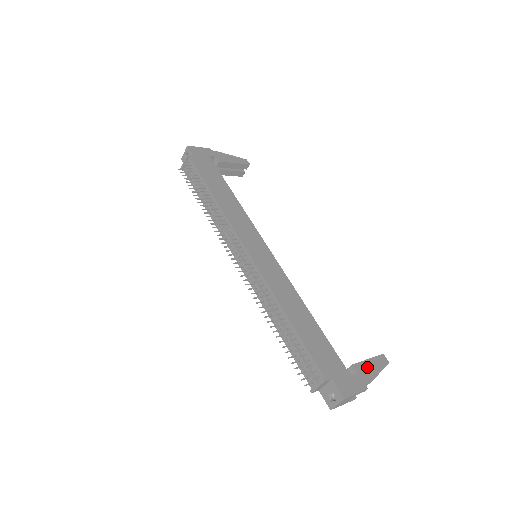
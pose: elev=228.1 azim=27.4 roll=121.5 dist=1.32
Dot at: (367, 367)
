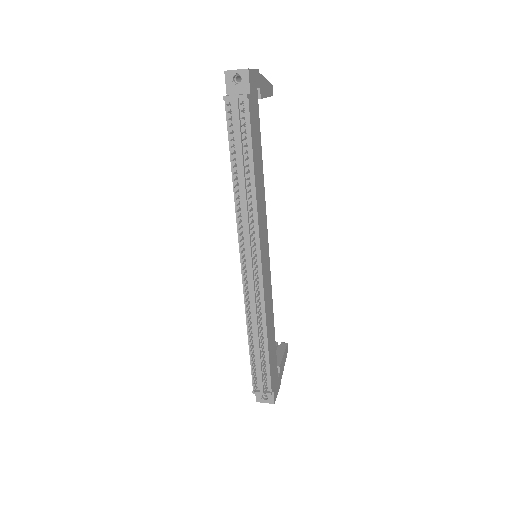
Dot at: (283, 363)
